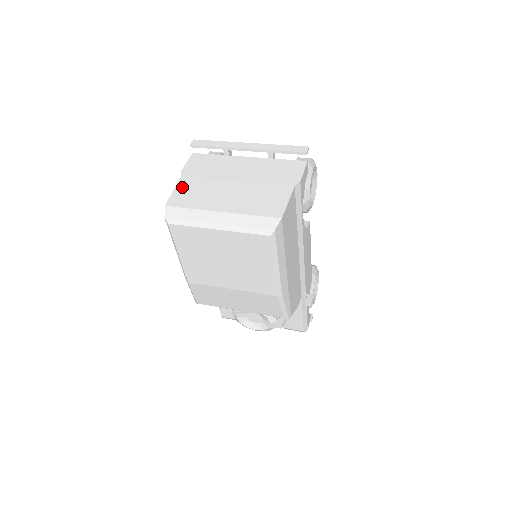
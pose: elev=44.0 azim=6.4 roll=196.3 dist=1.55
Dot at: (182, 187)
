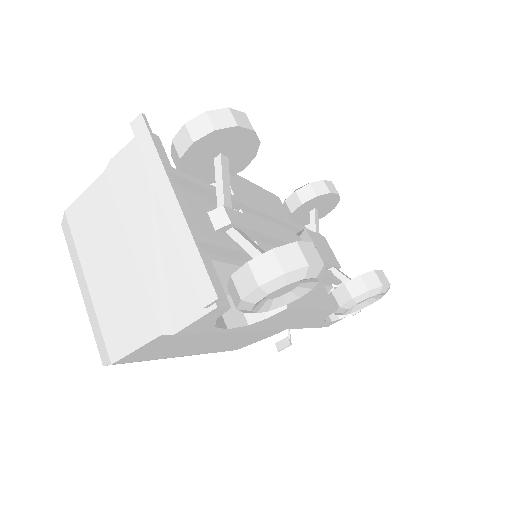
Dot at: (91, 195)
